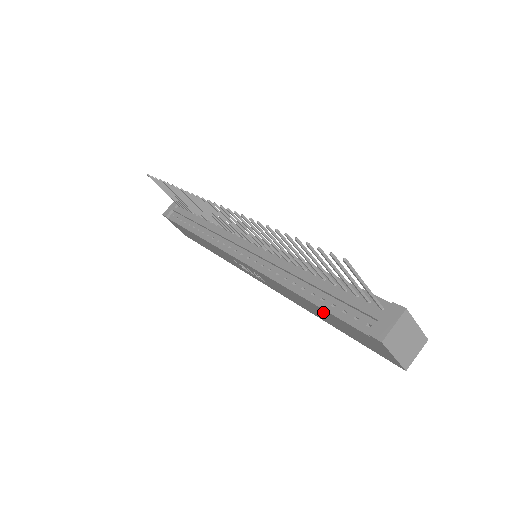
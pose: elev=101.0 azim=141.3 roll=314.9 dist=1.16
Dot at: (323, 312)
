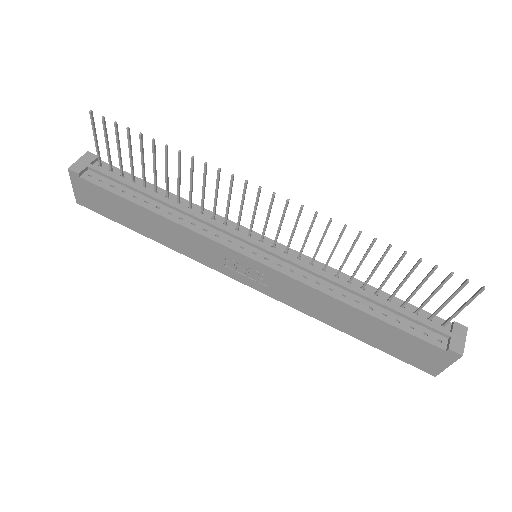
Dot at: (377, 326)
